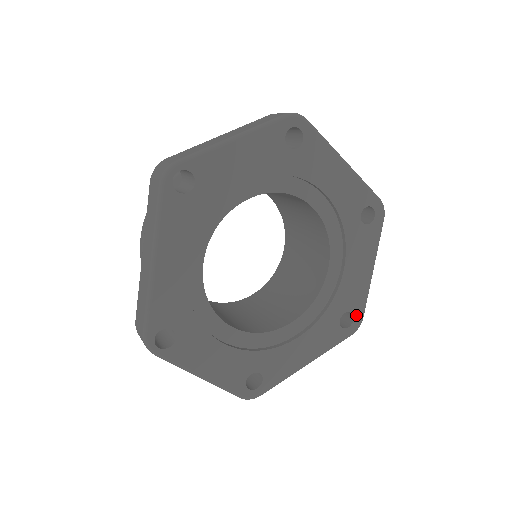
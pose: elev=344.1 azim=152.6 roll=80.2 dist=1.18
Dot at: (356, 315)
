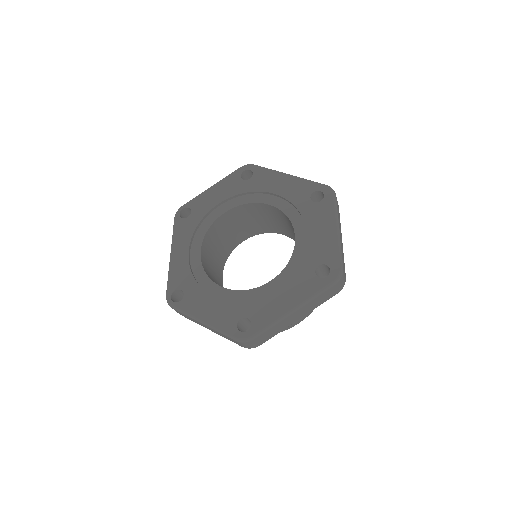
Dot at: (332, 266)
